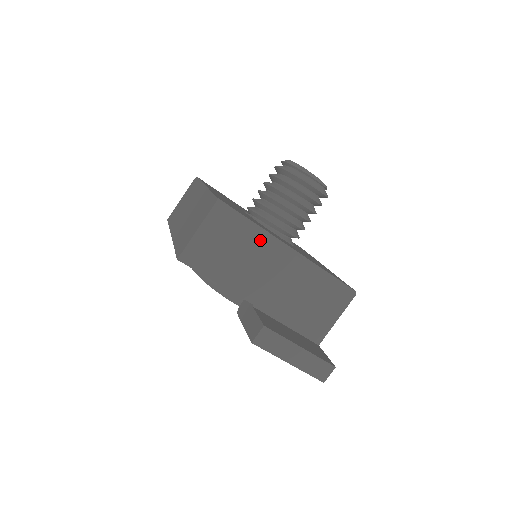
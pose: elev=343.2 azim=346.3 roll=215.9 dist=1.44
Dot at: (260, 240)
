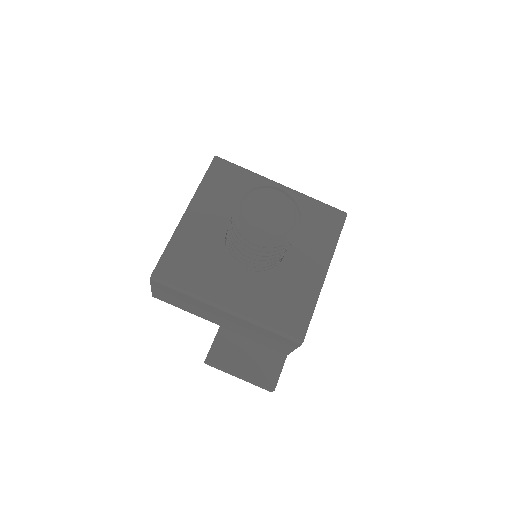
Dot at: (197, 301)
